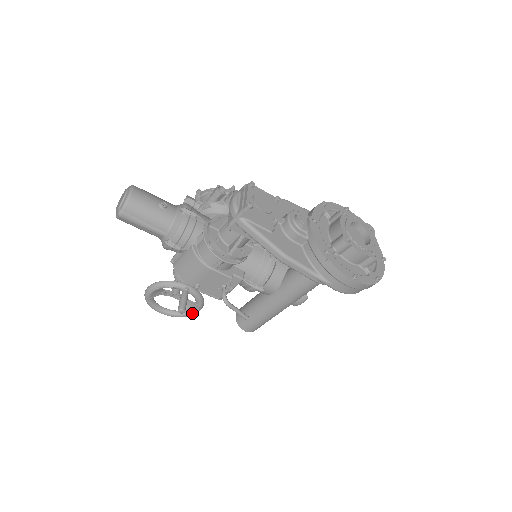
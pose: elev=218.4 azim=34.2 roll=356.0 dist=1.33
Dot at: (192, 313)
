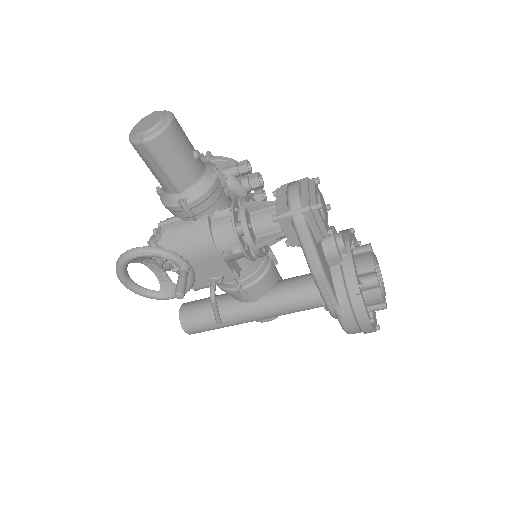
Dot at: (165, 297)
